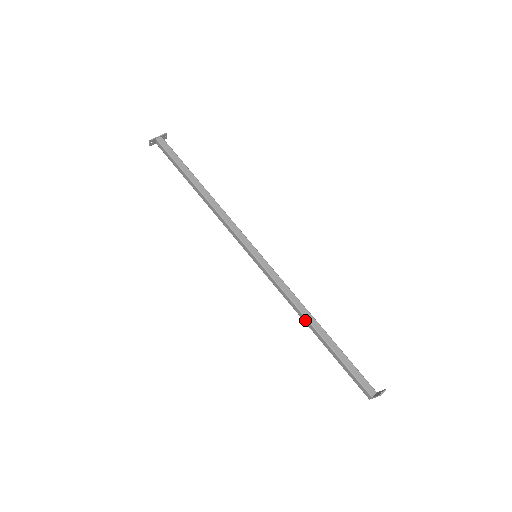
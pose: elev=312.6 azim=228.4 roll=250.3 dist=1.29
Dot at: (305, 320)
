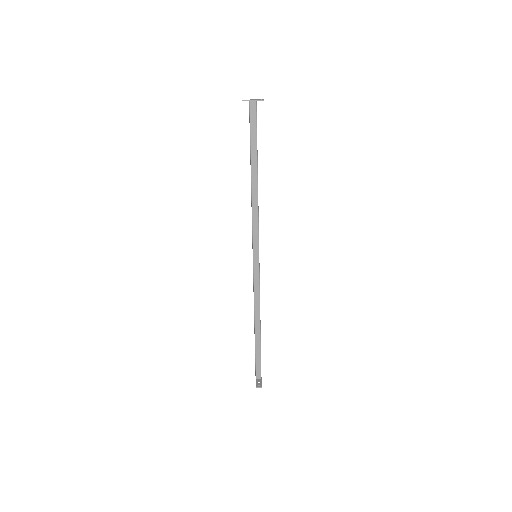
Dot at: (254, 316)
